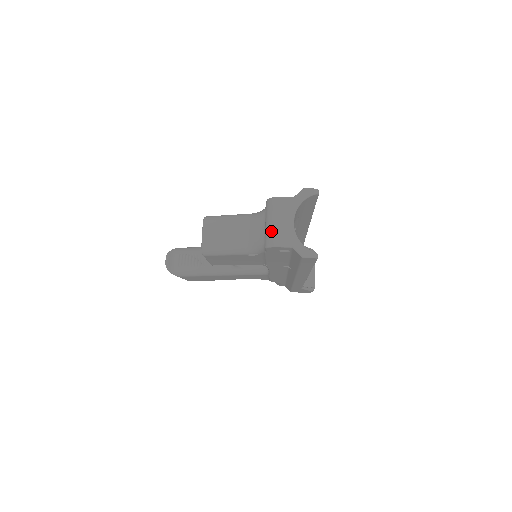
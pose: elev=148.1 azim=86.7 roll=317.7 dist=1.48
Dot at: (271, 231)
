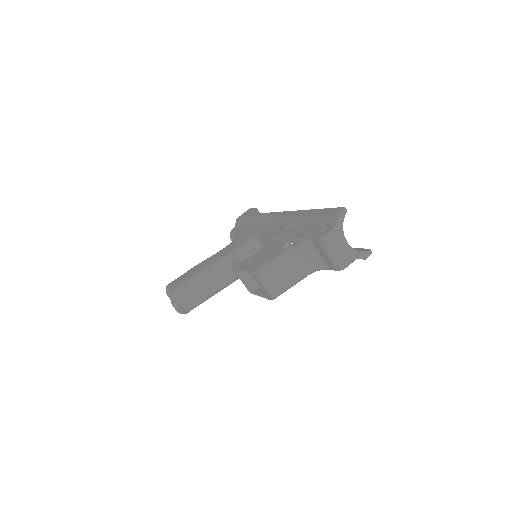
Dot at: (339, 259)
